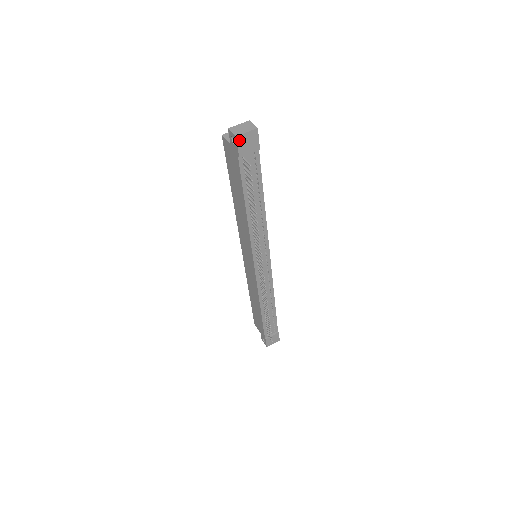
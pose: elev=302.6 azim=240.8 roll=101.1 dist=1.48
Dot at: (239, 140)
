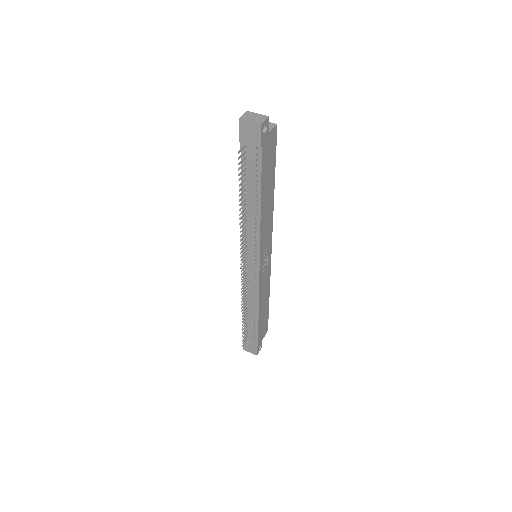
Dot at: (242, 124)
